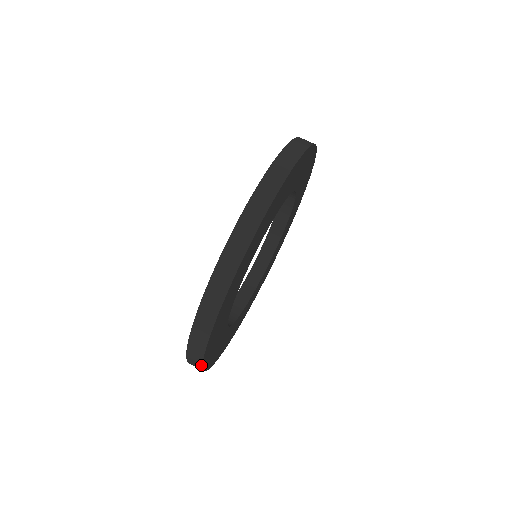
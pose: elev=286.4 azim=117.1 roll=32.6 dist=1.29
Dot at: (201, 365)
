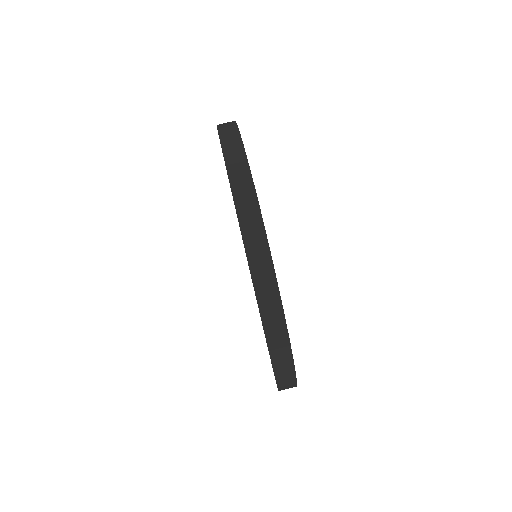
Dot at: occluded
